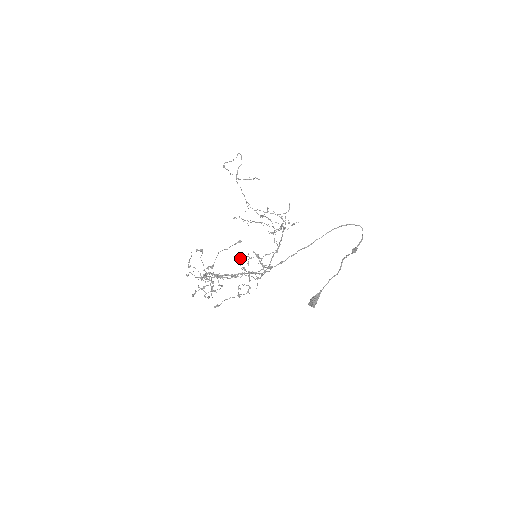
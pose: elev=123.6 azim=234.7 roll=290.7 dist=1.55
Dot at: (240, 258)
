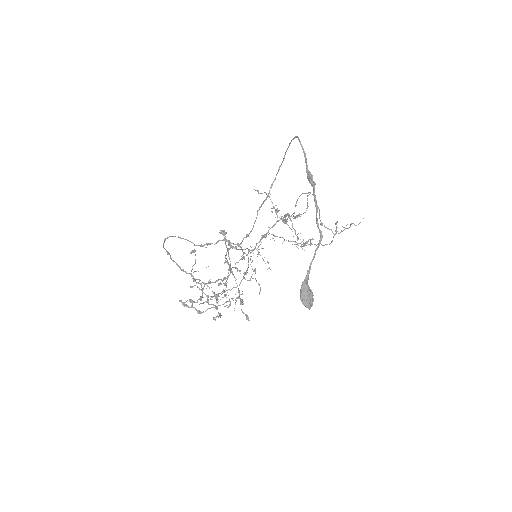
Dot at: occluded
